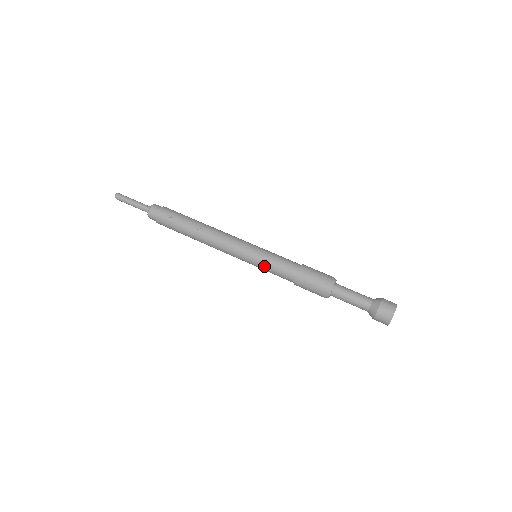
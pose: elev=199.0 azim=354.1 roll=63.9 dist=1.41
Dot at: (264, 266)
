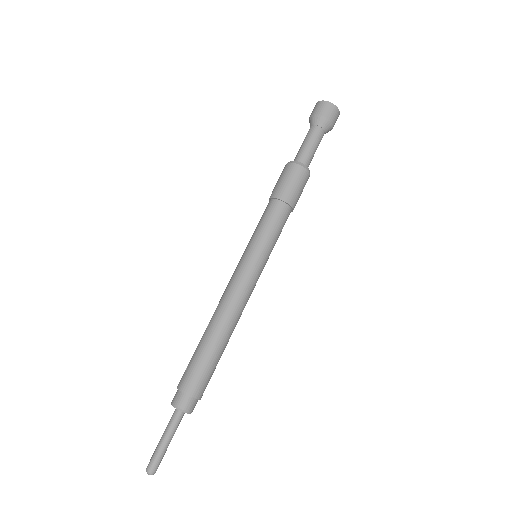
Dot at: (260, 236)
